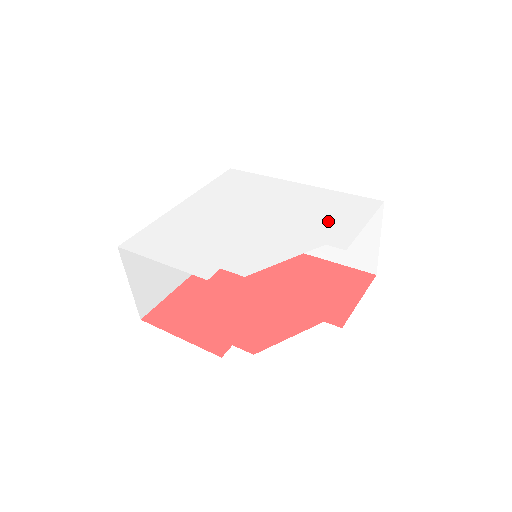
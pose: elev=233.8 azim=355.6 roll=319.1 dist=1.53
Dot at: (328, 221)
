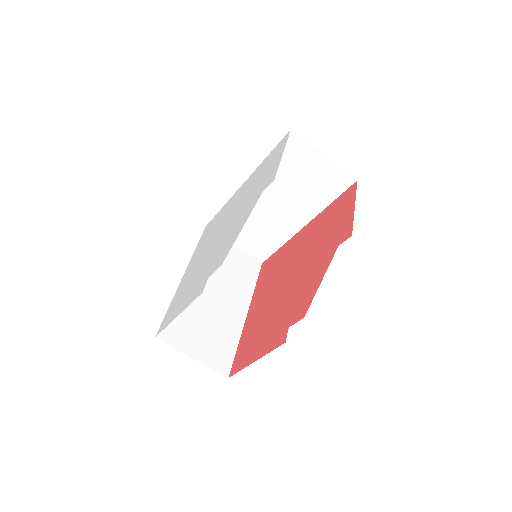
Dot at: (261, 180)
